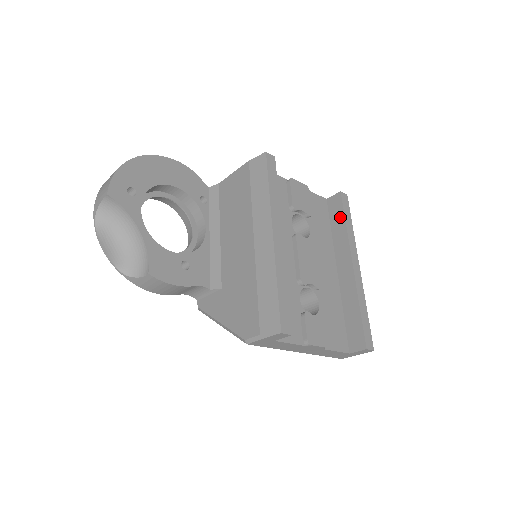
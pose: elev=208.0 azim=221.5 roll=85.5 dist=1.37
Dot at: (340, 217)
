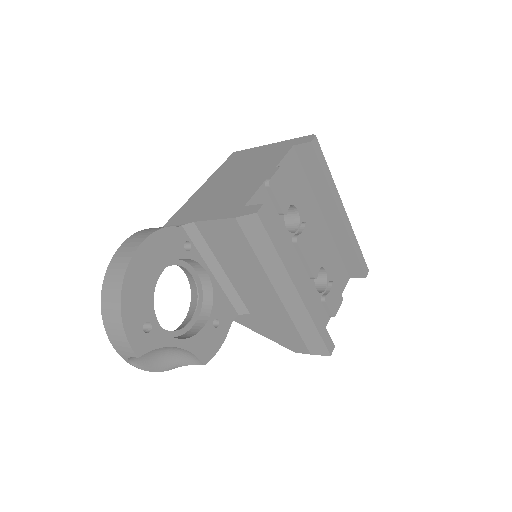
Dot at: (317, 170)
